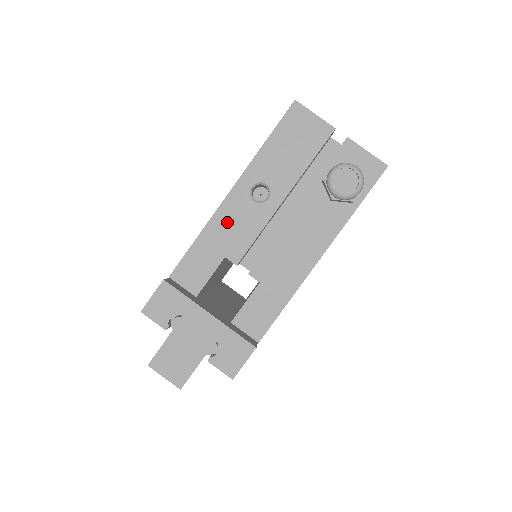
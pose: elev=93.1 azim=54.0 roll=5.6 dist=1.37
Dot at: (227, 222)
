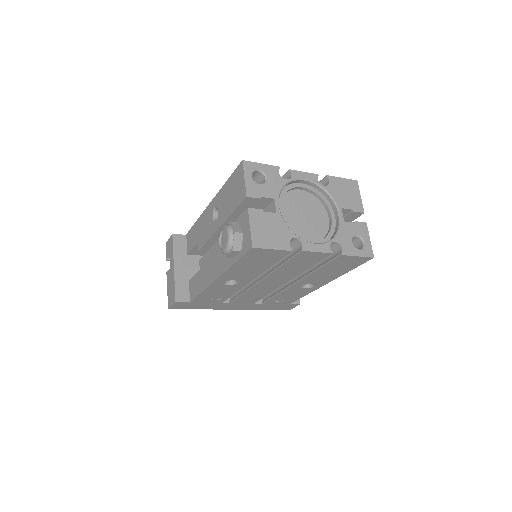
Dot at: (204, 222)
